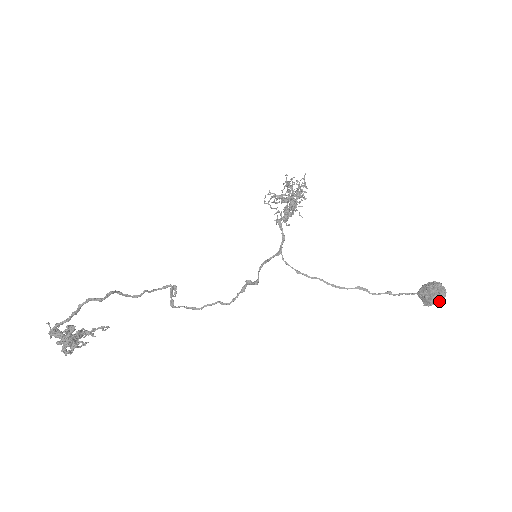
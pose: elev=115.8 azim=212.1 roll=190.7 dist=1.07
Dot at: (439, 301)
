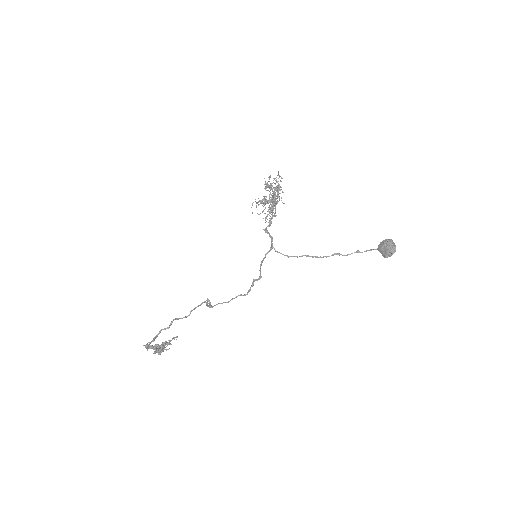
Dot at: (391, 255)
